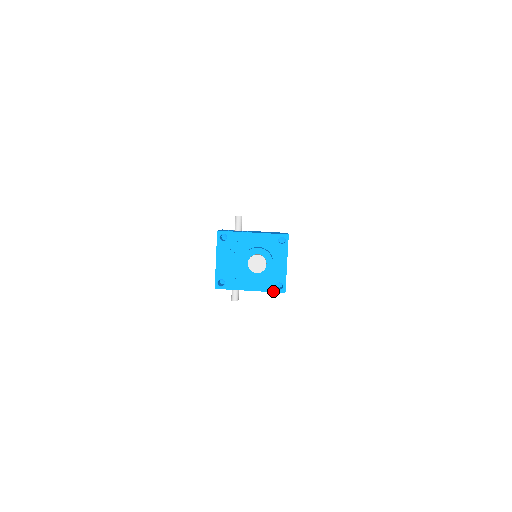
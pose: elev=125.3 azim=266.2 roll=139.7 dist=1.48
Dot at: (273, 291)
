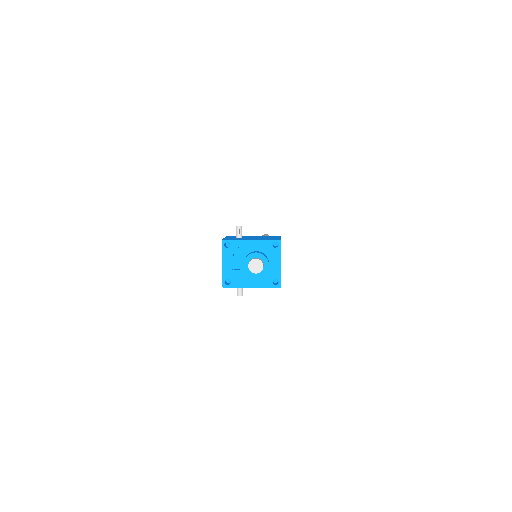
Dot at: (271, 287)
